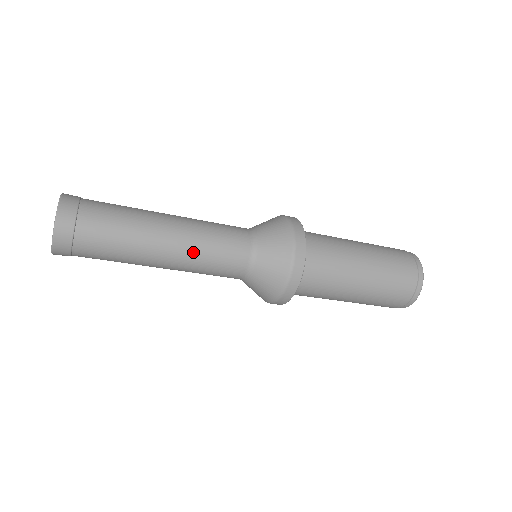
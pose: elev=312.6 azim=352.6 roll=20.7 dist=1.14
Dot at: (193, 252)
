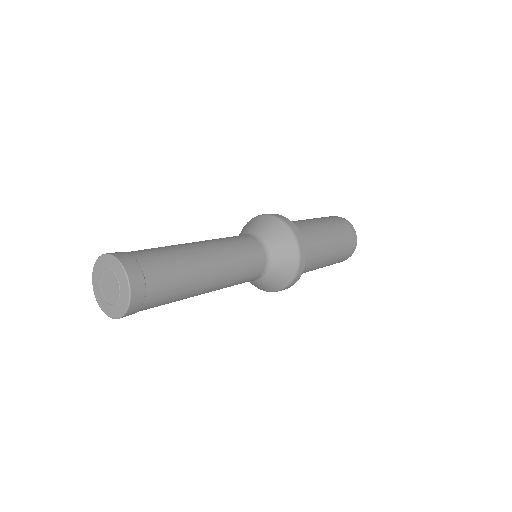
Dot at: (230, 276)
